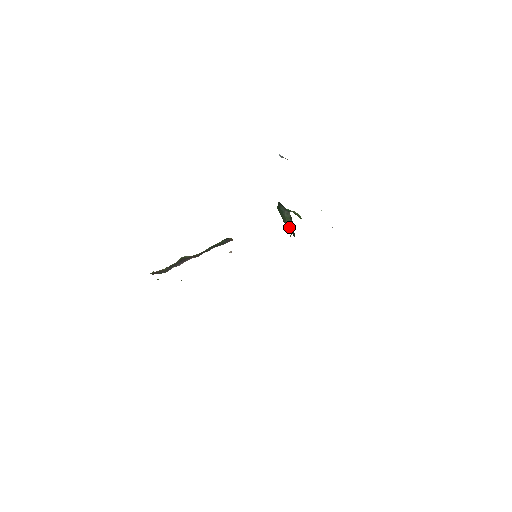
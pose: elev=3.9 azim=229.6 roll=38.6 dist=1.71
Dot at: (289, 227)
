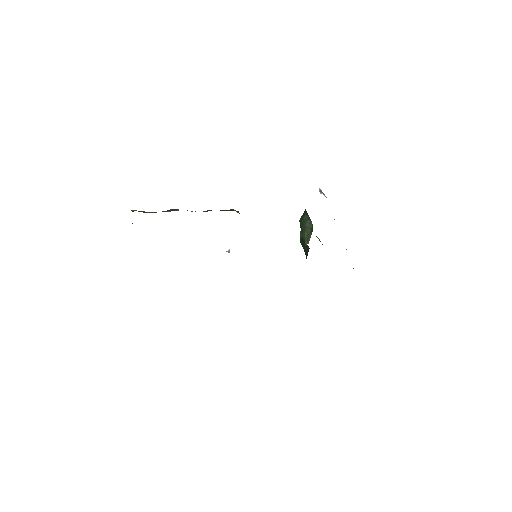
Dot at: (306, 238)
